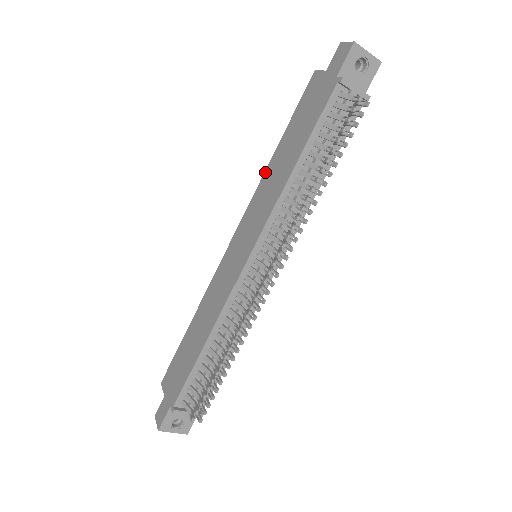
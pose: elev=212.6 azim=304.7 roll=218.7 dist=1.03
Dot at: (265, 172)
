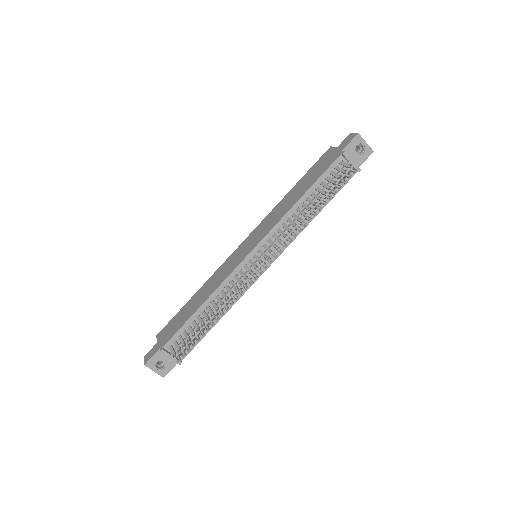
Dot at: (279, 202)
